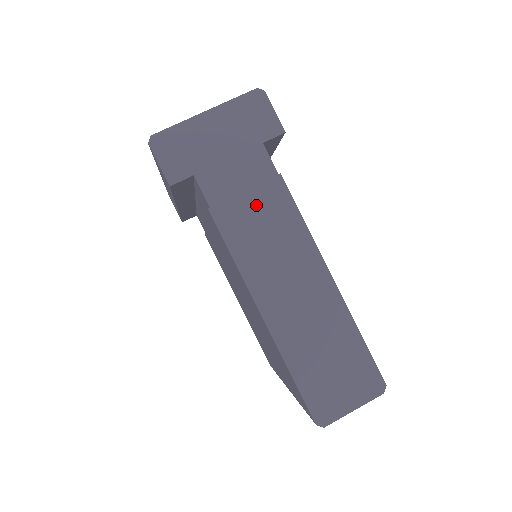
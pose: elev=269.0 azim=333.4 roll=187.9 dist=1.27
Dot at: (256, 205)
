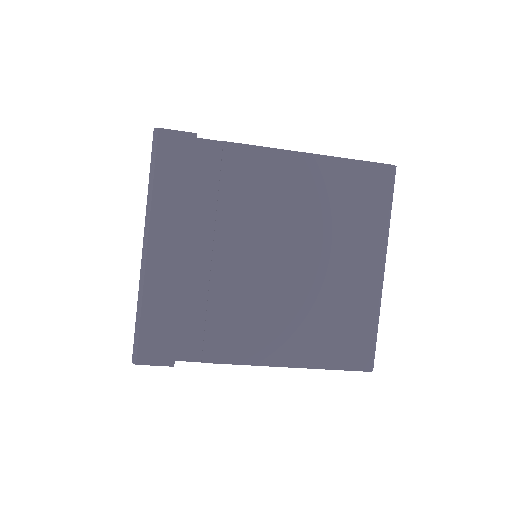
Dot at: occluded
